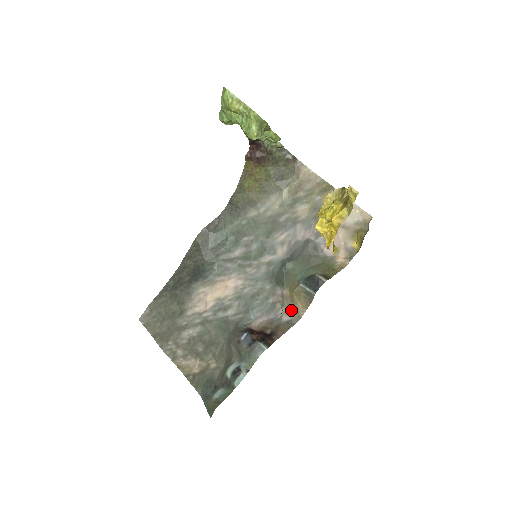
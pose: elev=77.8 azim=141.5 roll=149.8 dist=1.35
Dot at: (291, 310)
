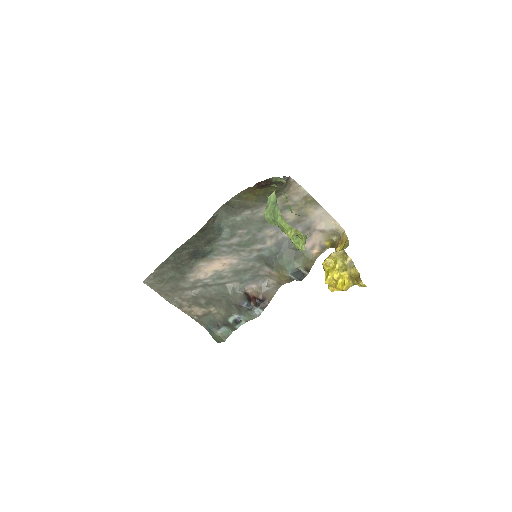
Dot at: (277, 283)
